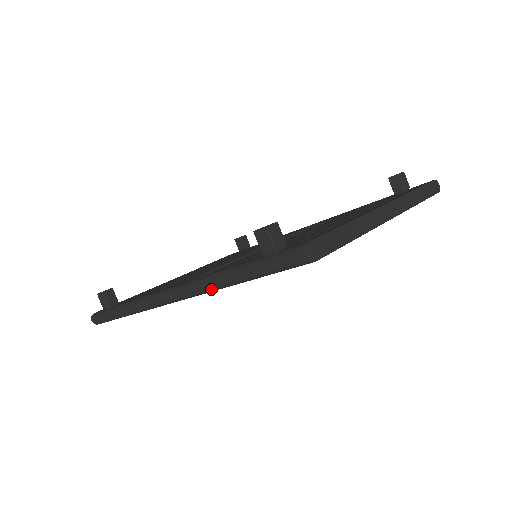
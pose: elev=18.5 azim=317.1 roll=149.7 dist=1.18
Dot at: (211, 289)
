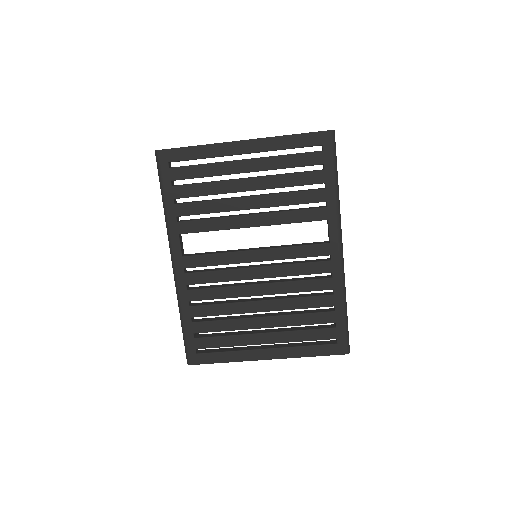
Dot at: (166, 224)
